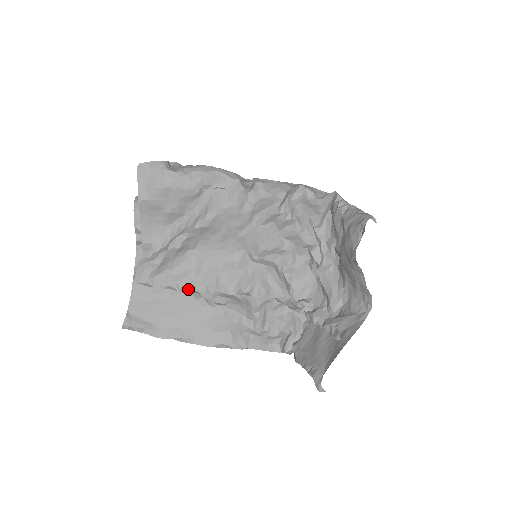
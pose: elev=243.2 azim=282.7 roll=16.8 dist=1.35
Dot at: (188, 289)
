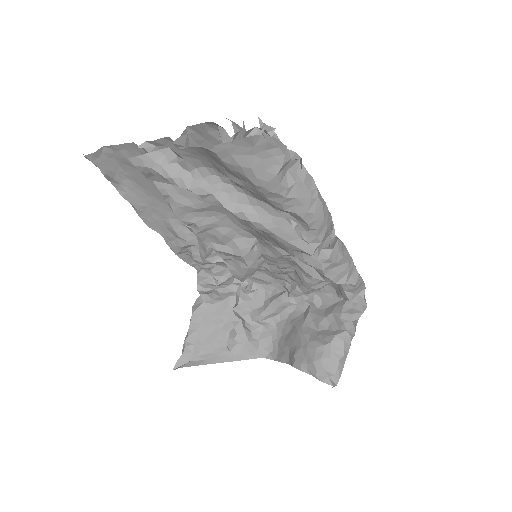
Dot at: (174, 212)
